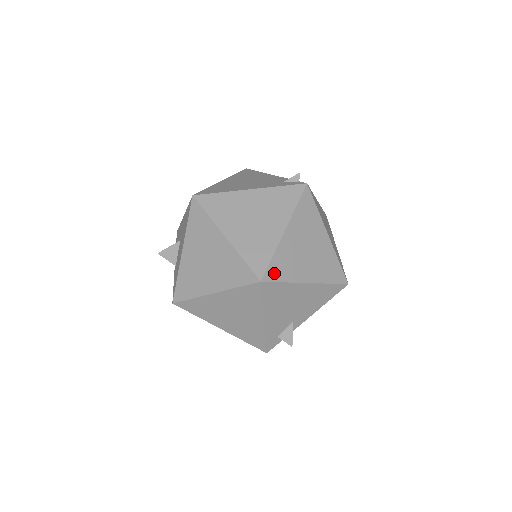
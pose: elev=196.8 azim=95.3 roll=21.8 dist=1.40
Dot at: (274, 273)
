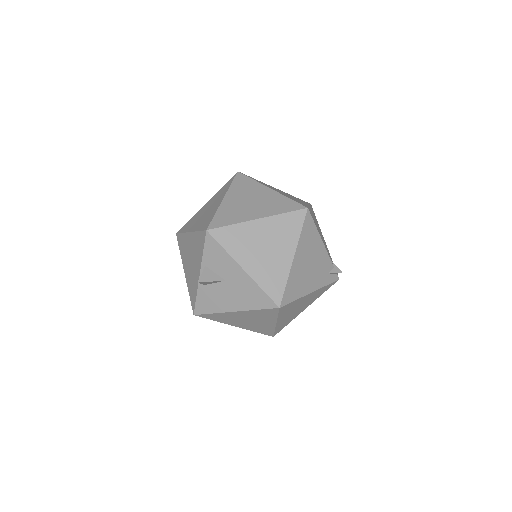
Dot at: occluded
